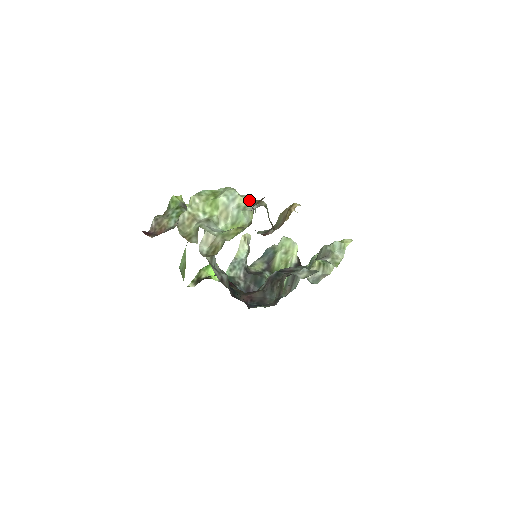
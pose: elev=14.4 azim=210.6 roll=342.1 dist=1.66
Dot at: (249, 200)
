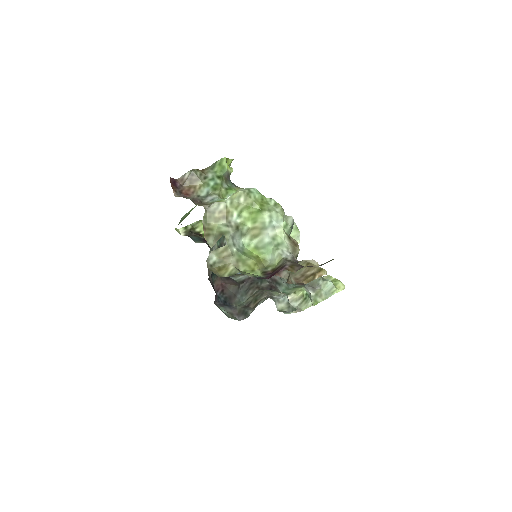
Dot at: (288, 238)
